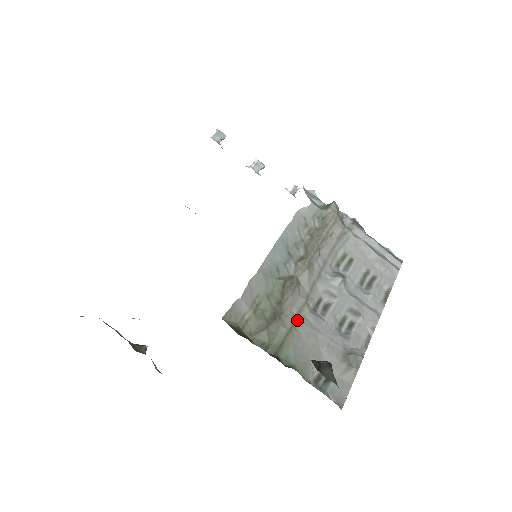
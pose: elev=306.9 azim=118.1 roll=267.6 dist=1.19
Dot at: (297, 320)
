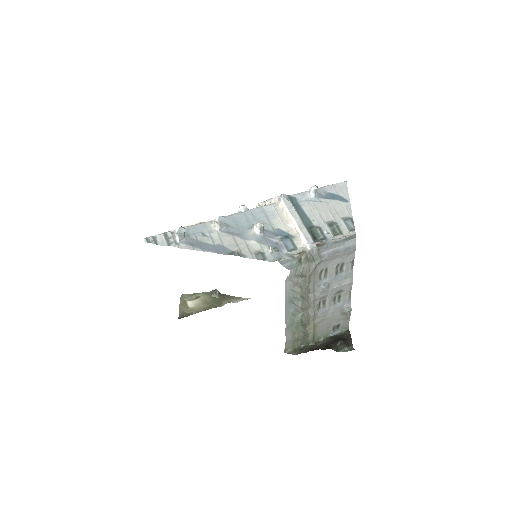
Dot at: (315, 324)
